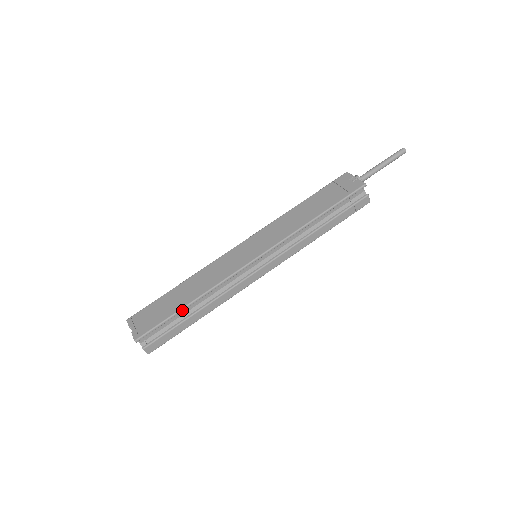
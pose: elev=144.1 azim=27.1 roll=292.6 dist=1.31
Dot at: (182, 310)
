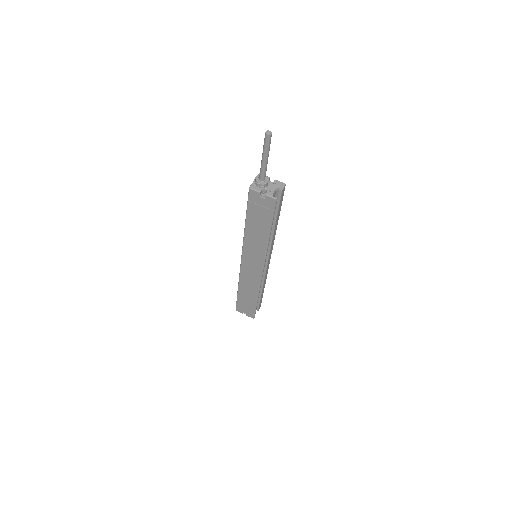
Dot at: (257, 302)
